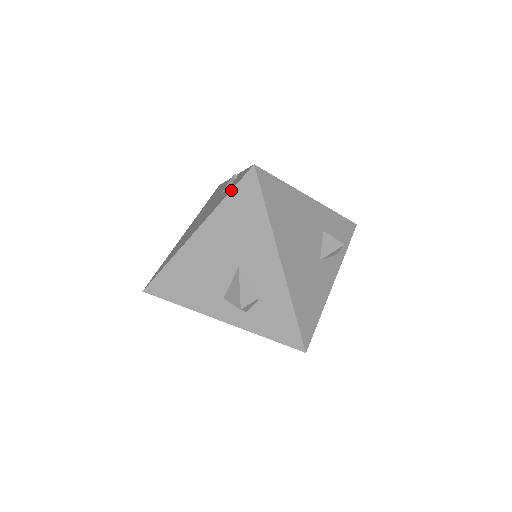
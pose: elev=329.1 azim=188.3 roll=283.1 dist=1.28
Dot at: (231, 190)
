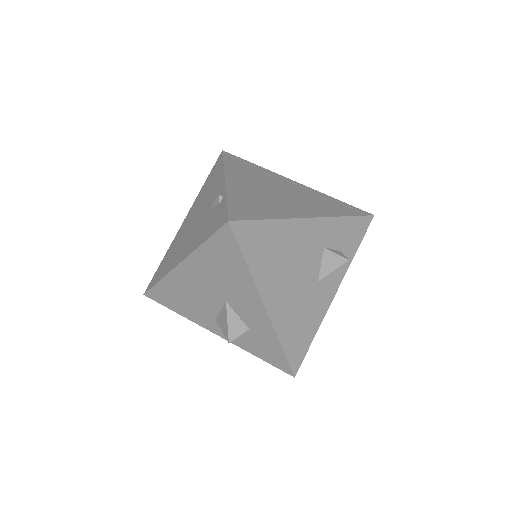
Dot at: (208, 238)
